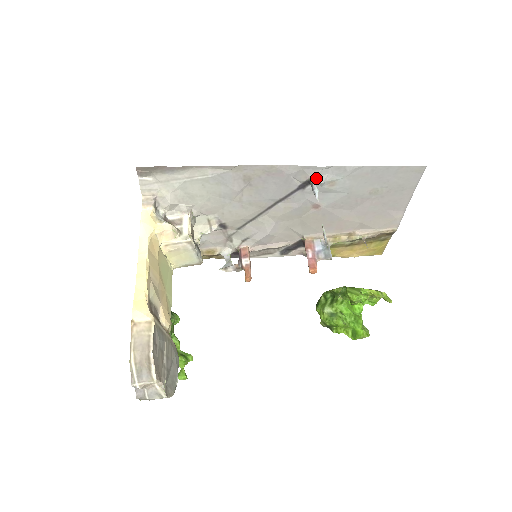
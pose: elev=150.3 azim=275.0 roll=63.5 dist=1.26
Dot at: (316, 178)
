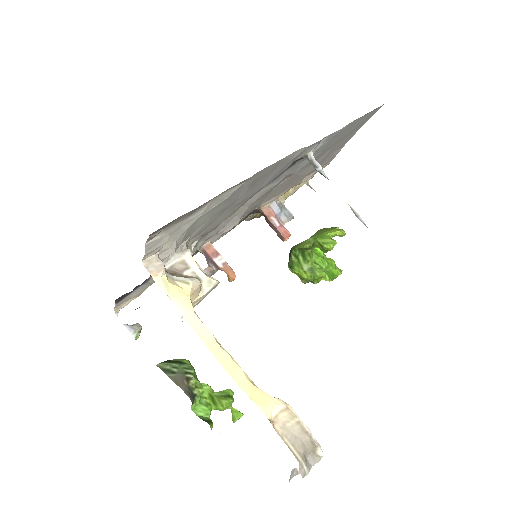
Dot at: (312, 152)
